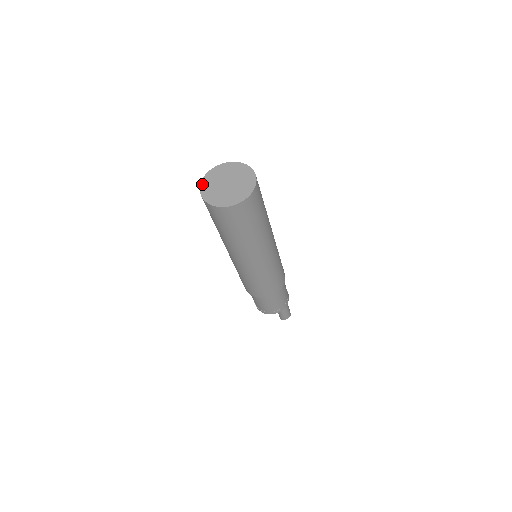
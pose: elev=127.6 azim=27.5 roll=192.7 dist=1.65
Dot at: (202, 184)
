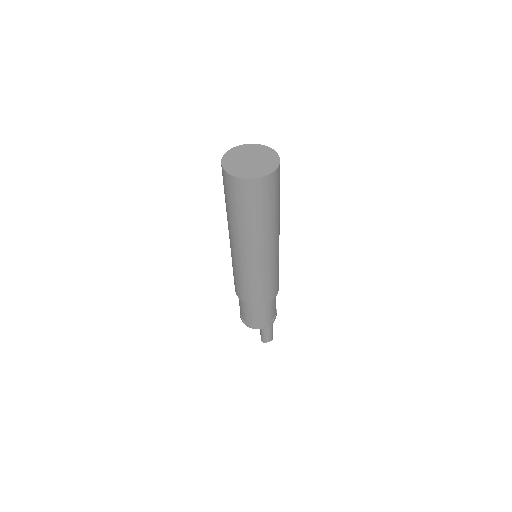
Dot at: (224, 158)
